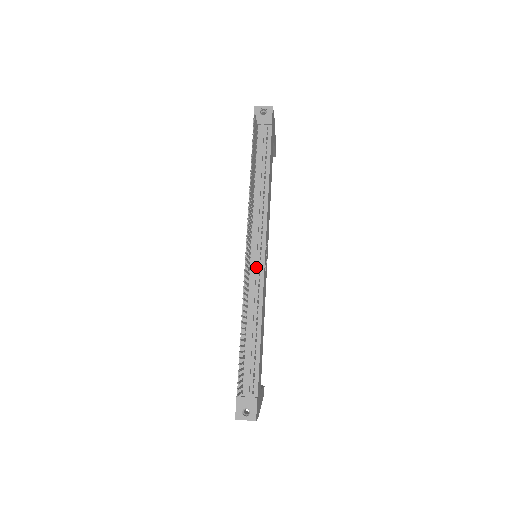
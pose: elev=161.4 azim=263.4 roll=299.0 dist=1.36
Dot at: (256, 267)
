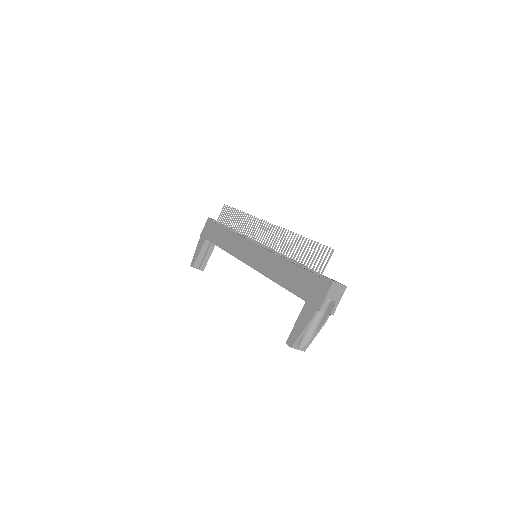
Dot at: occluded
